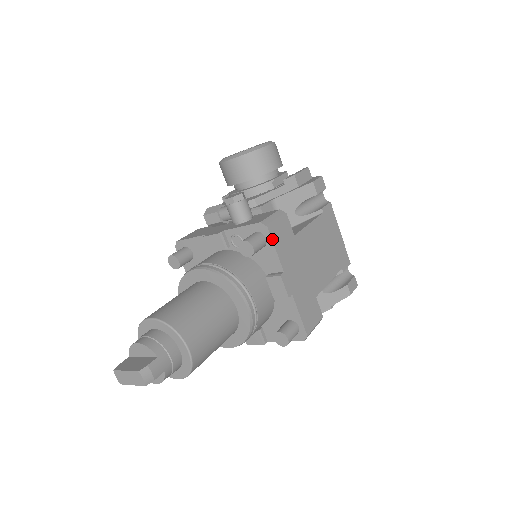
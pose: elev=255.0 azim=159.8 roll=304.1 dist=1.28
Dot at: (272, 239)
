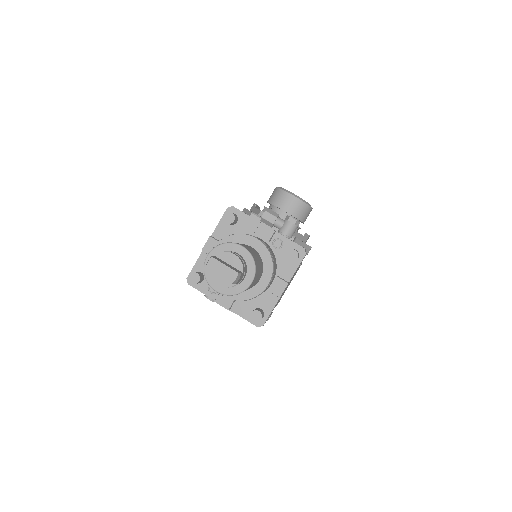
Dot at: occluded
